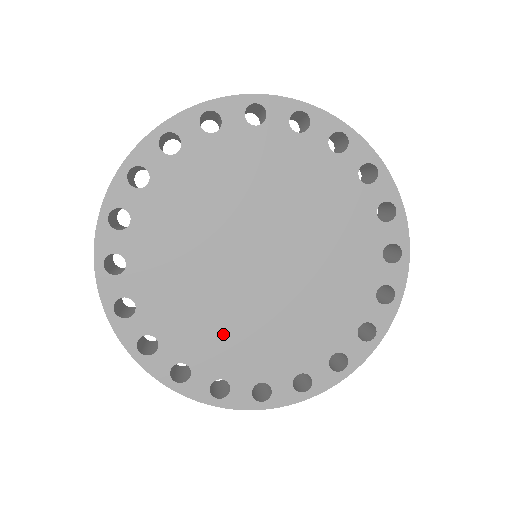
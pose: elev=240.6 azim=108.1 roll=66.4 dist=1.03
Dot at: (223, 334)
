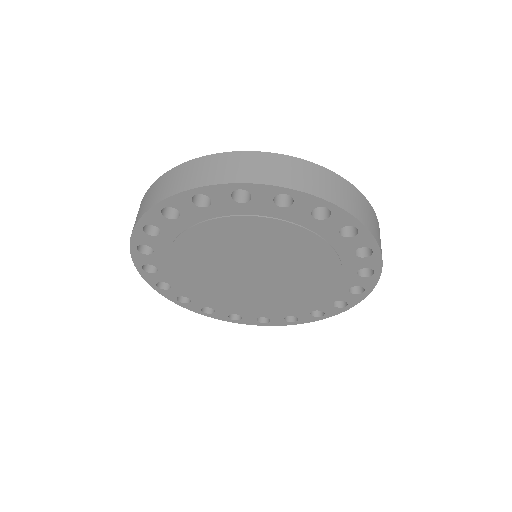
Dot at: (286, 301)
